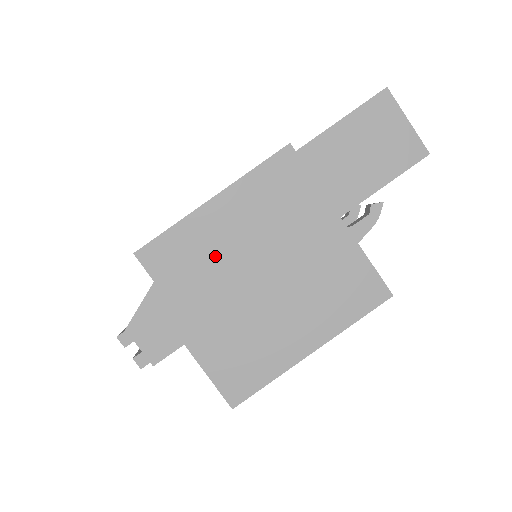
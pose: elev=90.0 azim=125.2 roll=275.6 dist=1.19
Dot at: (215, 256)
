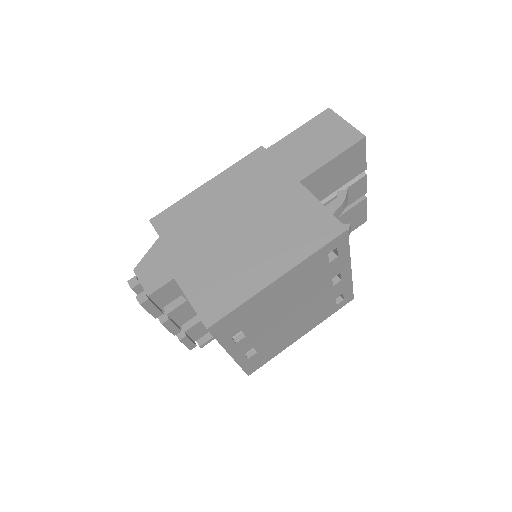
Dot at: (205, 216)
